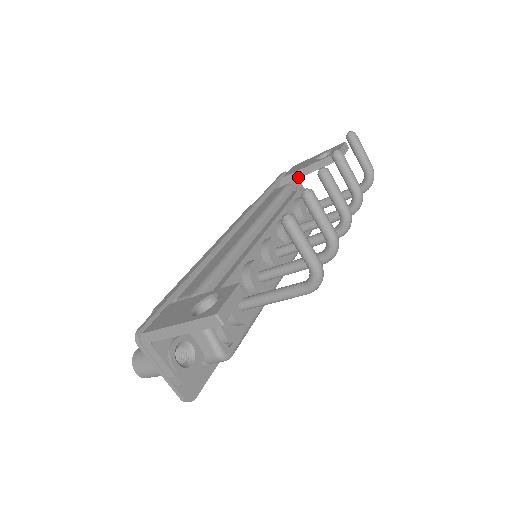
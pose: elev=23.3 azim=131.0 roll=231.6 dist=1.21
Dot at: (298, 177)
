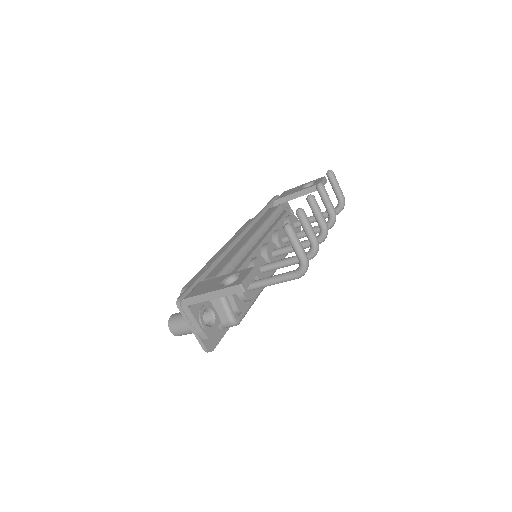
Dot at: (288, 200)
